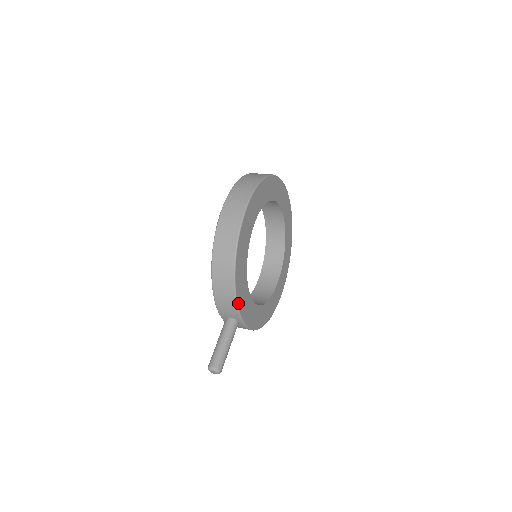
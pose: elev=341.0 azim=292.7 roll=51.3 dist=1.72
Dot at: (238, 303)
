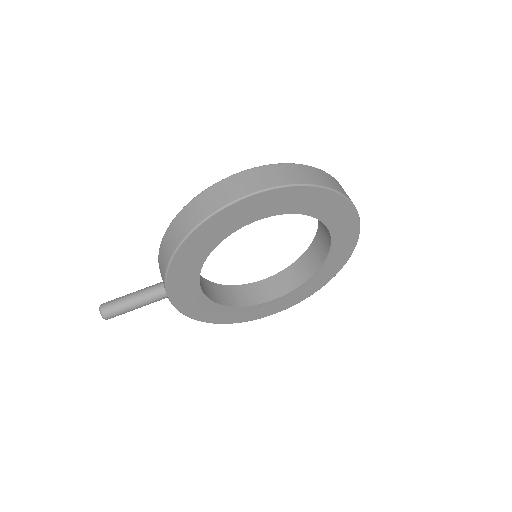
Dot at: (168, 279)
